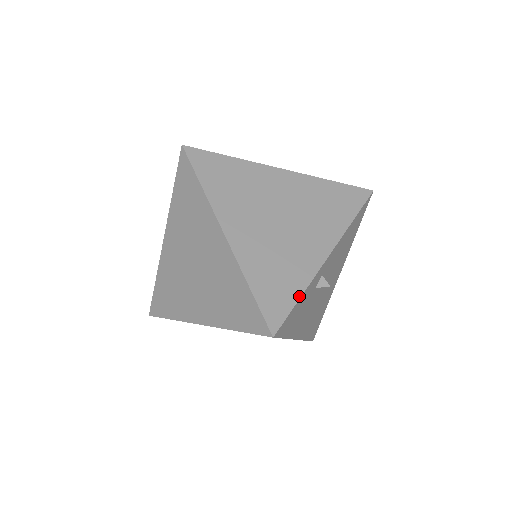
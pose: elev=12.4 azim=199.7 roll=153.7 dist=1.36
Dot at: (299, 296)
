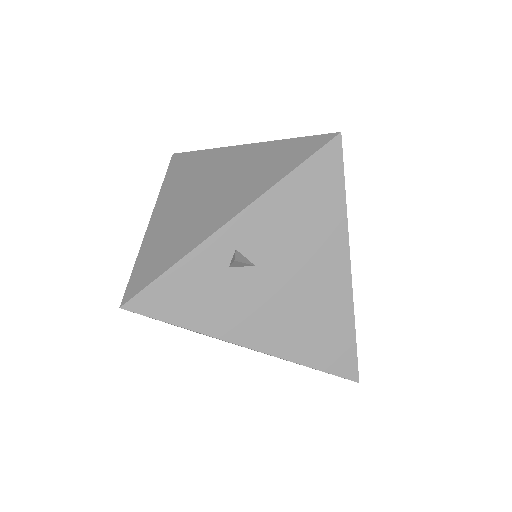
Dot at: (170, 266)
